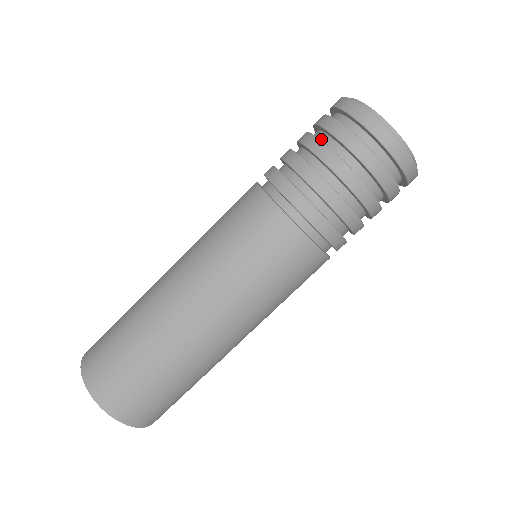
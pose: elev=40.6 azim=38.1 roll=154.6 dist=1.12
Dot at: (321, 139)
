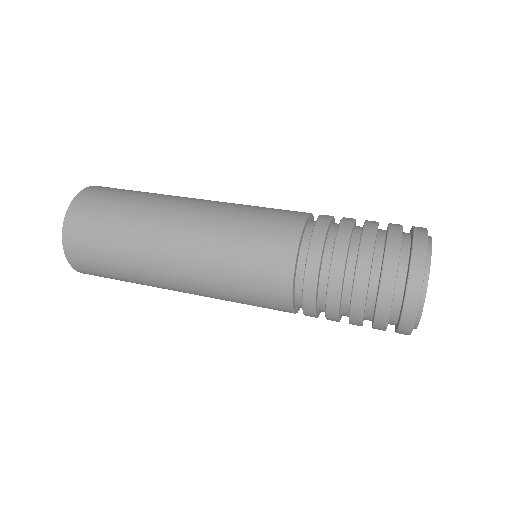
Dot at: (377, 246)
